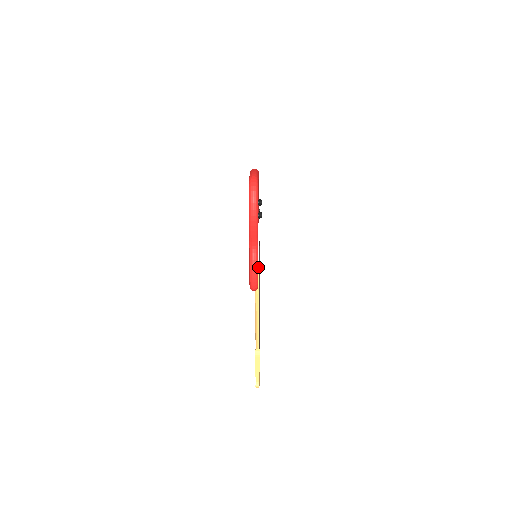
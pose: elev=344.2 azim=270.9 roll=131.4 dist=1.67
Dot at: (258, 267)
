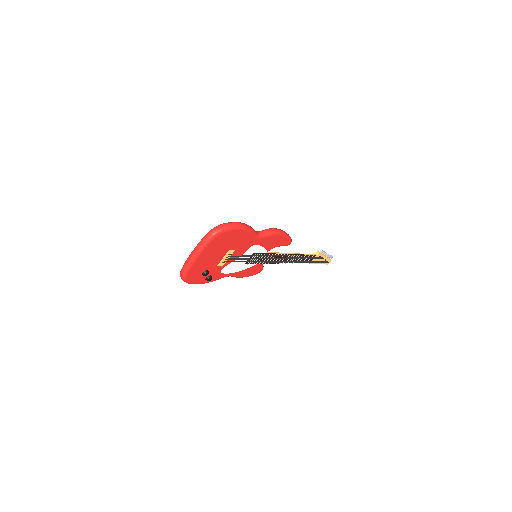
Dot at: (257, 264)
